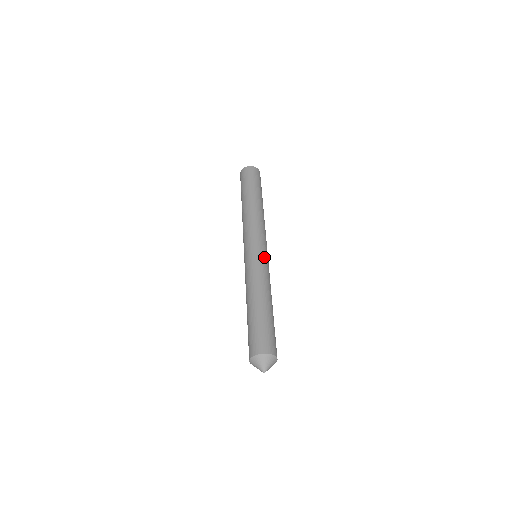
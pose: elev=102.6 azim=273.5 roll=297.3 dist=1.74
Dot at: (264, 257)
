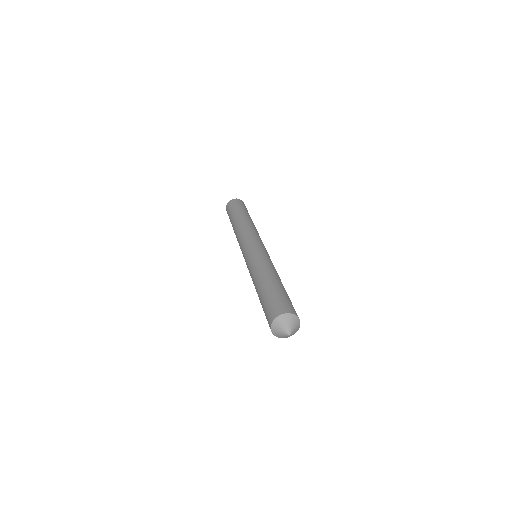
Dot at: (262, 250)
